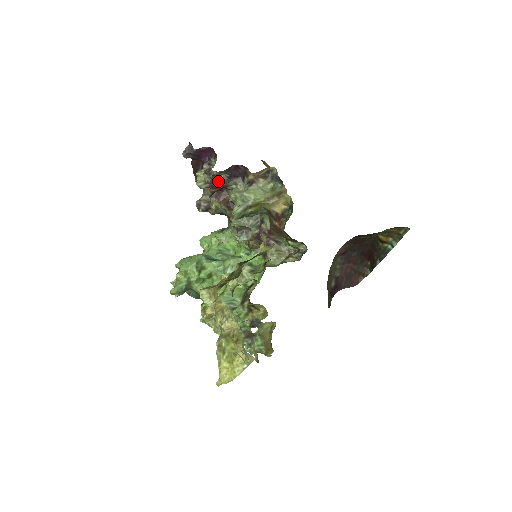
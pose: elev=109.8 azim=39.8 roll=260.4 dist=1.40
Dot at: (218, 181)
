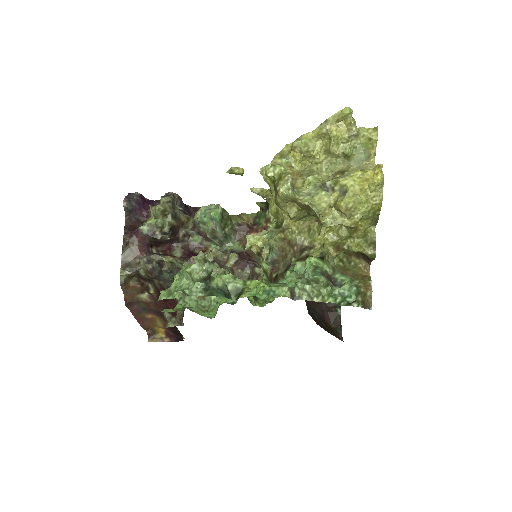
Dot at: (176, 209)
